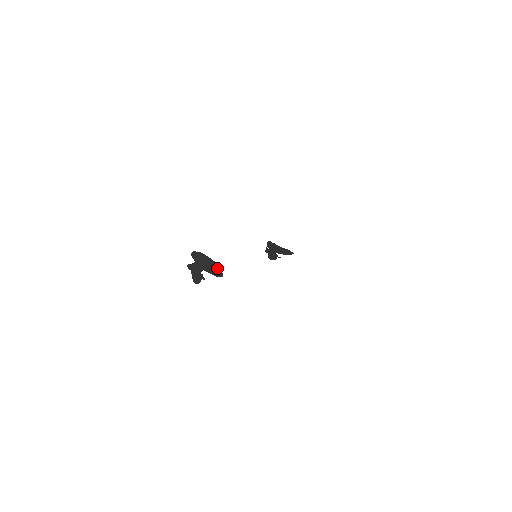
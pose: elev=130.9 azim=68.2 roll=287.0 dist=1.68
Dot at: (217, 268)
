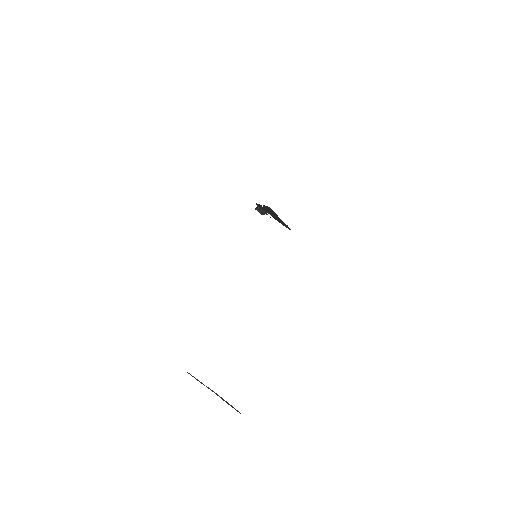
Dot at: occluded
